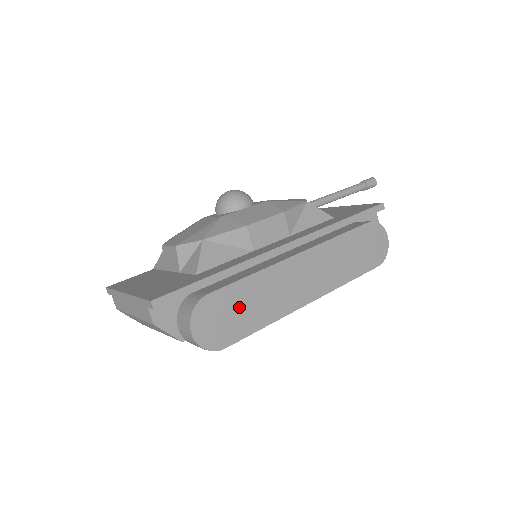
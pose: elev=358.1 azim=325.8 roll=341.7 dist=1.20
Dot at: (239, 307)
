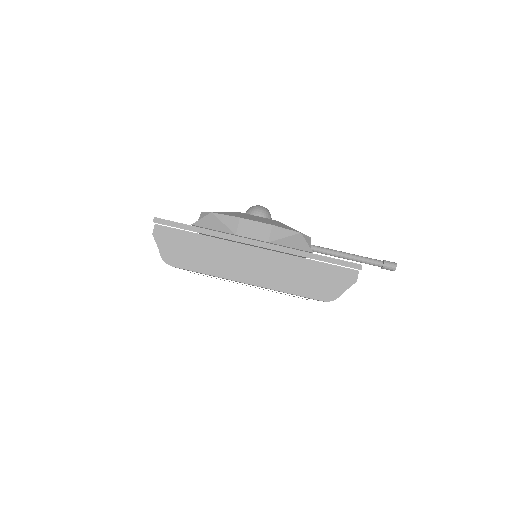
Dot at: (196, 250)
